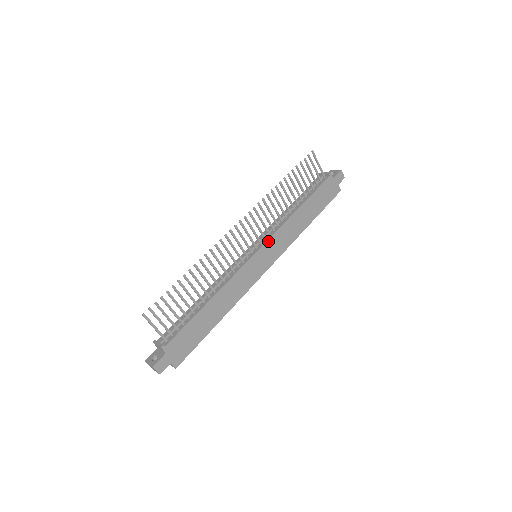
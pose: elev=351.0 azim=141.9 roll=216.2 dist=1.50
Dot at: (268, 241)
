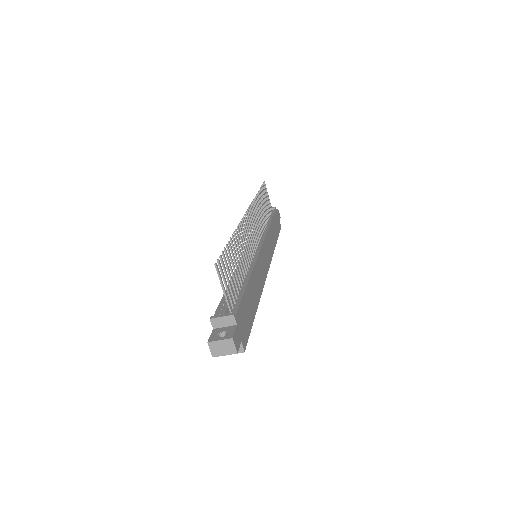
Dot at: (264, 242)
